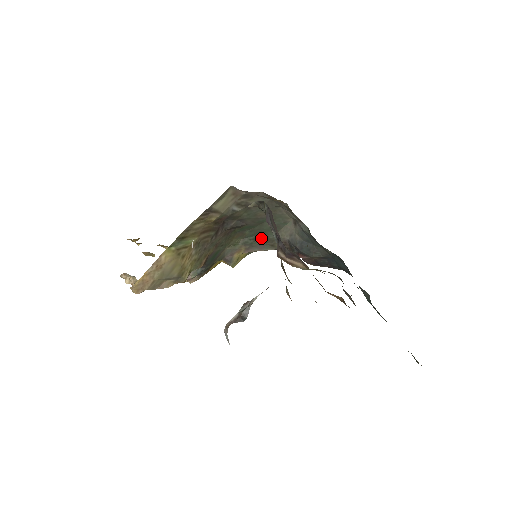
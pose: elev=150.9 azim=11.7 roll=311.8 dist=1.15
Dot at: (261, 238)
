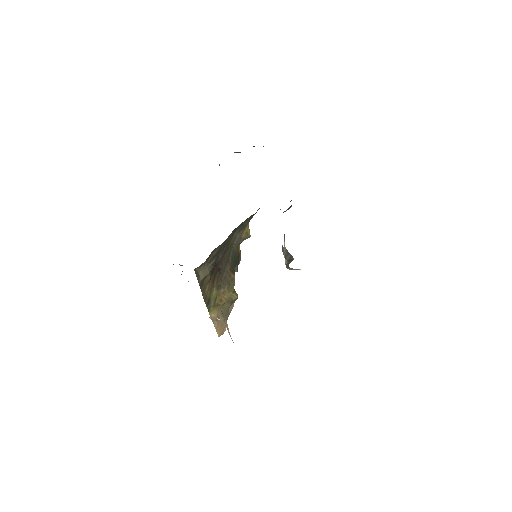
Dot at: (244, 221)
